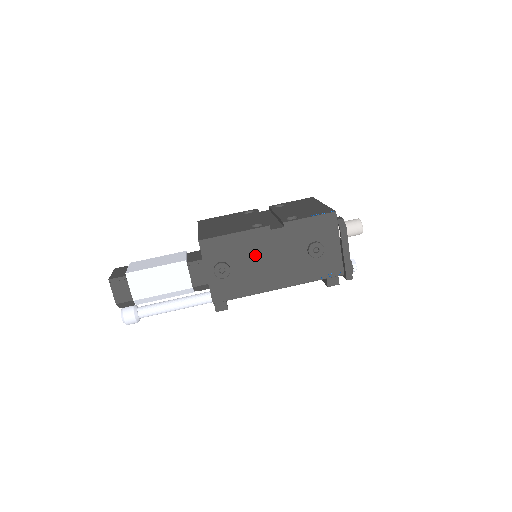
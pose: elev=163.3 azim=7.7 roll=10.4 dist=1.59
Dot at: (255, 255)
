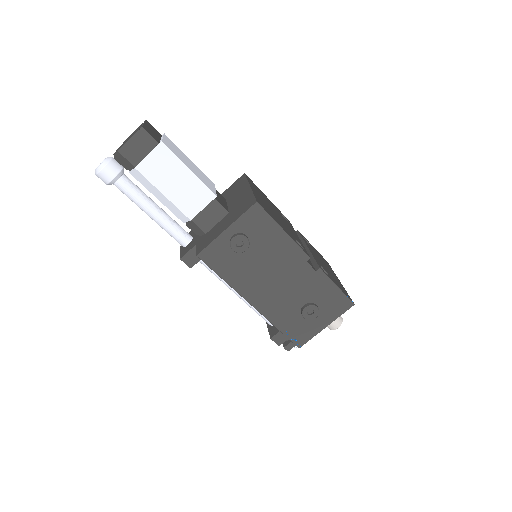
Dot at: (273, 263)
